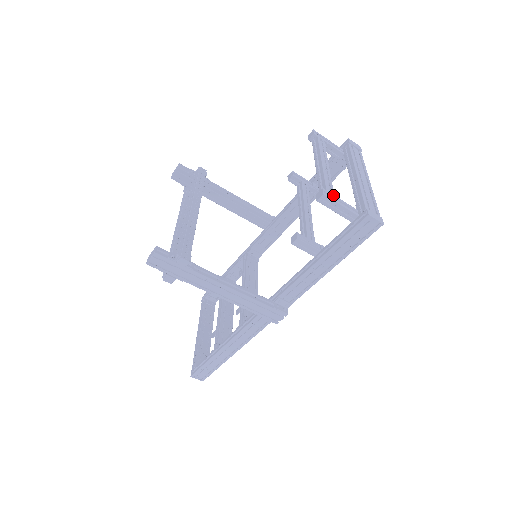
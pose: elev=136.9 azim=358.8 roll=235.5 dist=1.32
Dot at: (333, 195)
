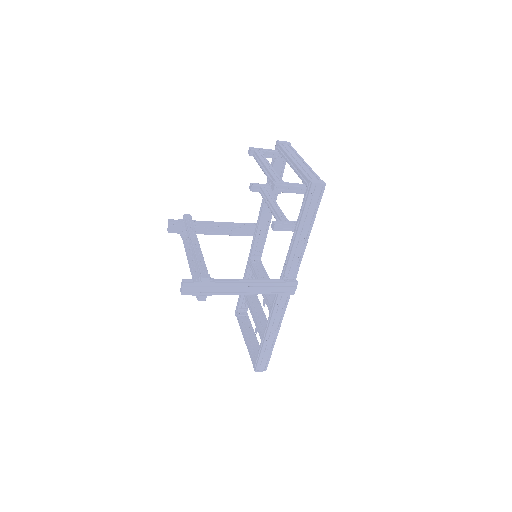
Dot at: (282, 182)
